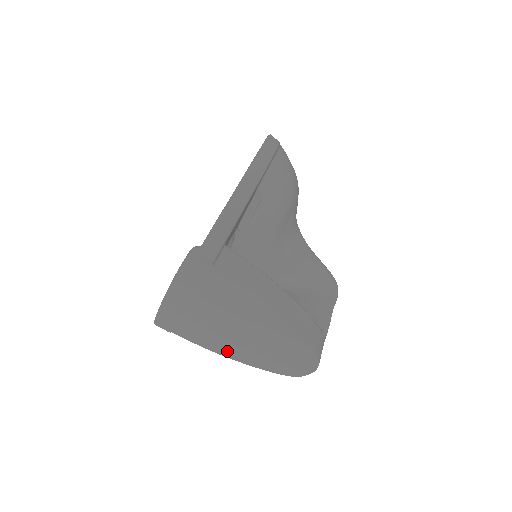
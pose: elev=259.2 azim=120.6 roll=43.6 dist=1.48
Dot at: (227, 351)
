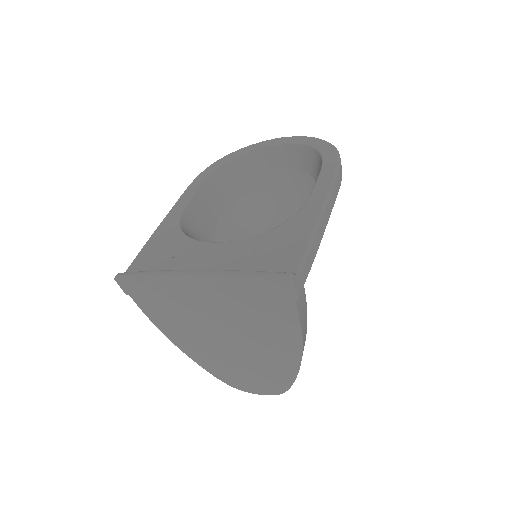
Dot at: (183, 341)
